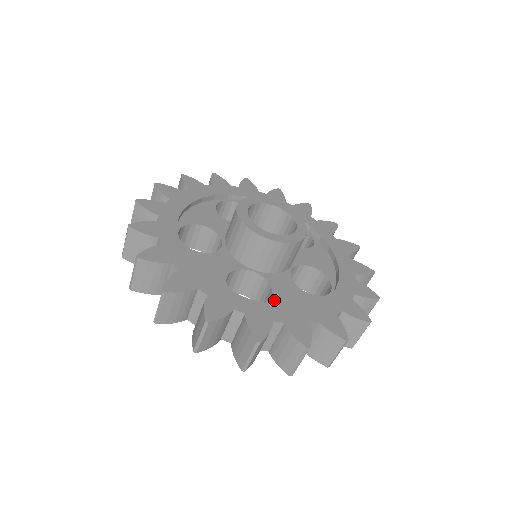
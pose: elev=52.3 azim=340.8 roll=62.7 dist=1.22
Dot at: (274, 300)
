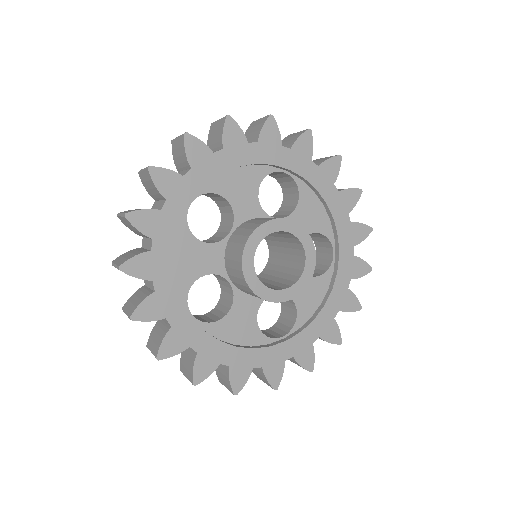
Dot at: (300, 313)
